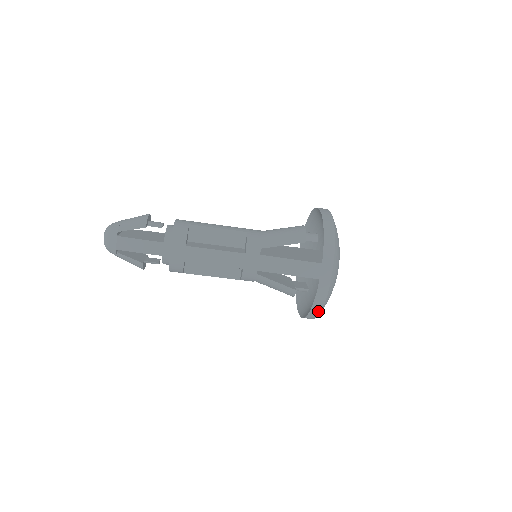
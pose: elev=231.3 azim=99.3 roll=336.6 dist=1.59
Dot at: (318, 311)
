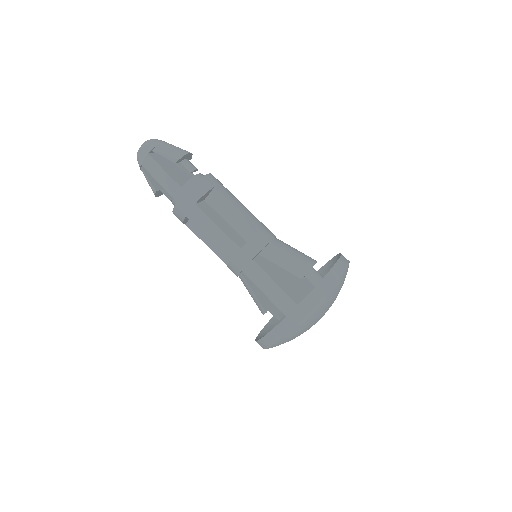
Dot at: (265, 346)
